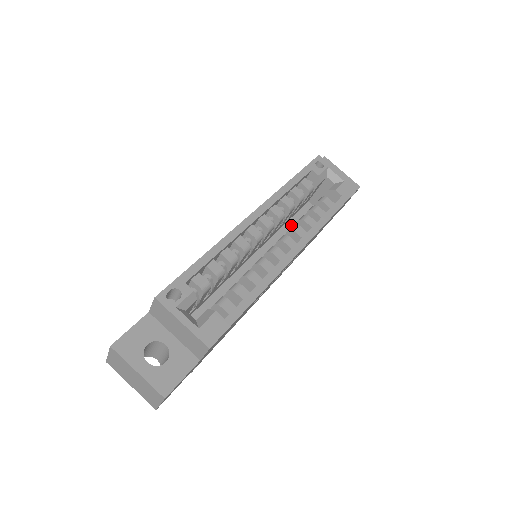
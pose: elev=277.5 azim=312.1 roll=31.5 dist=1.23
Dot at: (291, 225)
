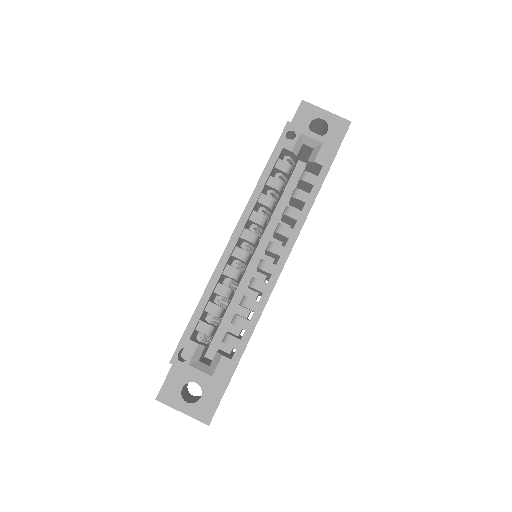
Dot at: (285, 200)
